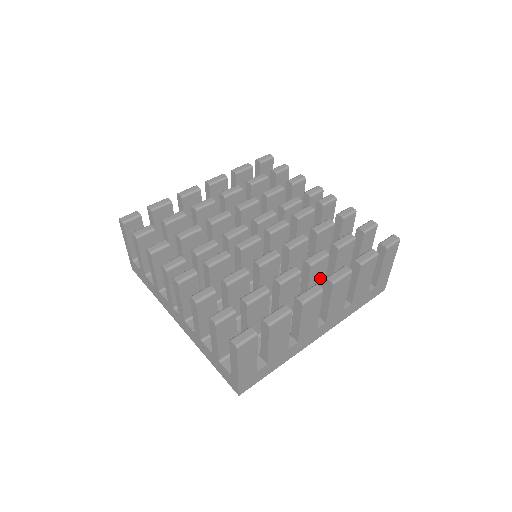
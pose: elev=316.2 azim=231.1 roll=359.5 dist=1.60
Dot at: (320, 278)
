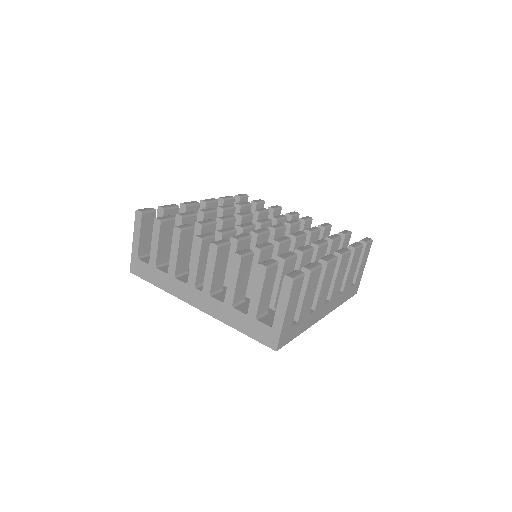
Dot at: occluded
